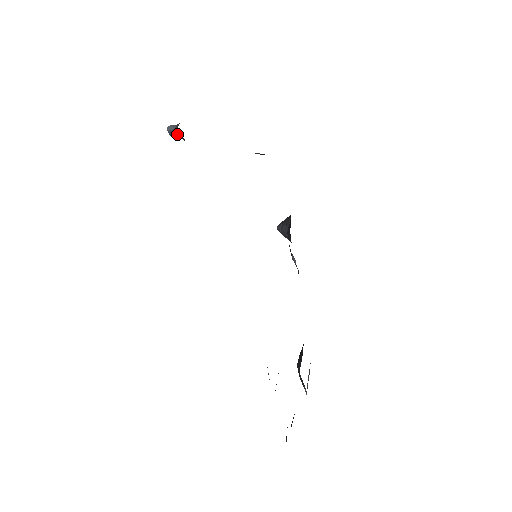
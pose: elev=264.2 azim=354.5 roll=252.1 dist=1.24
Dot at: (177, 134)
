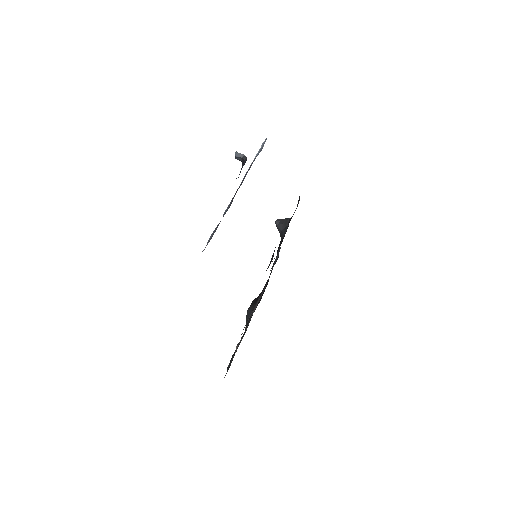
Dot at: (241, 161)
